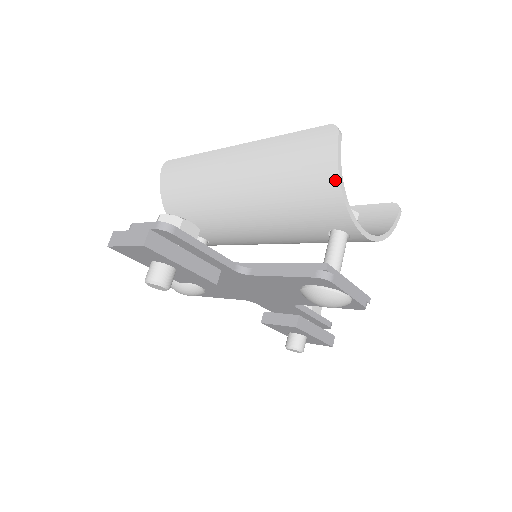
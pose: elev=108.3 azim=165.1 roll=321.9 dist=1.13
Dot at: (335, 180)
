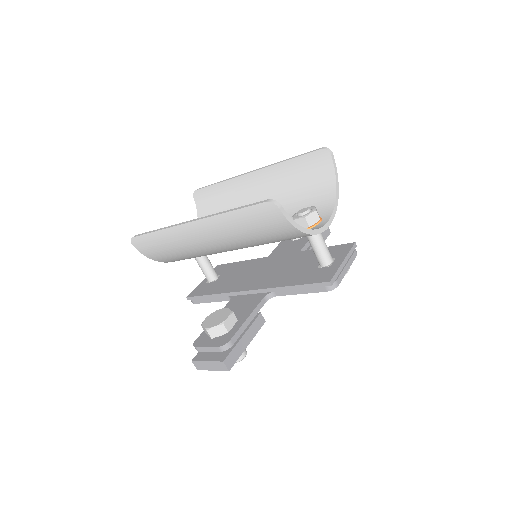
Dot at: (297, 232)
